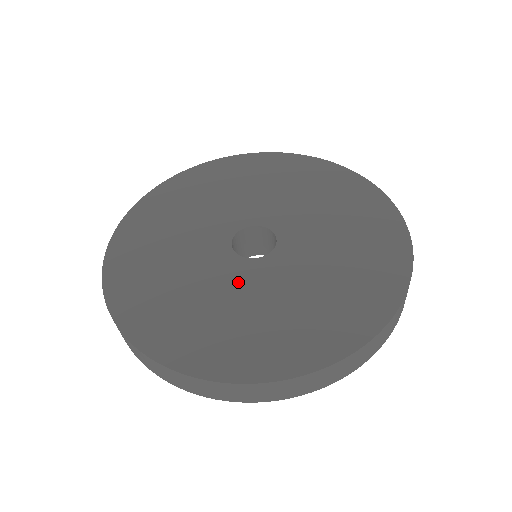
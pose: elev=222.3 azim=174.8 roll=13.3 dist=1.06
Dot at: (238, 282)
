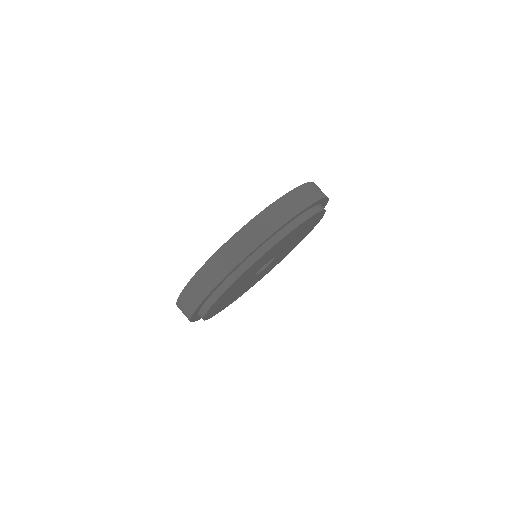
Dot at: occluded
